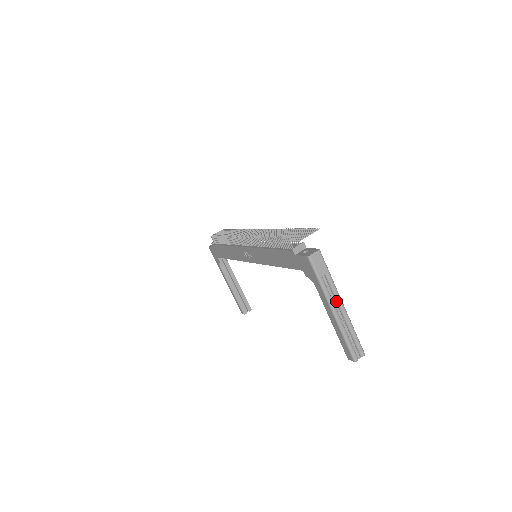
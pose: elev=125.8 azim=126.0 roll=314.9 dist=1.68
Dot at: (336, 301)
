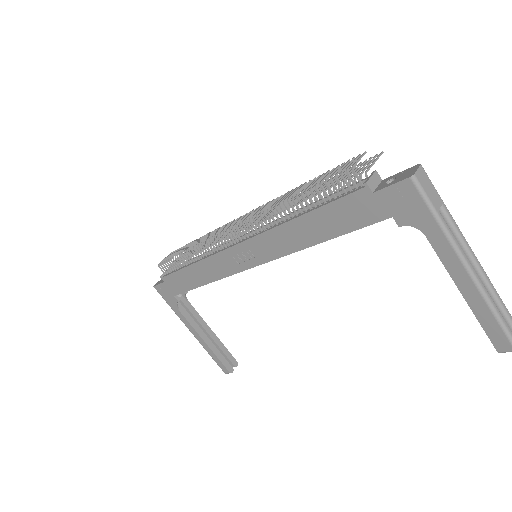
Dot at: (464, 251)
